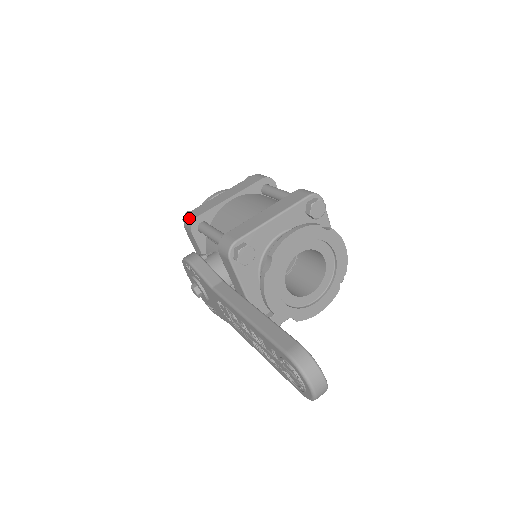
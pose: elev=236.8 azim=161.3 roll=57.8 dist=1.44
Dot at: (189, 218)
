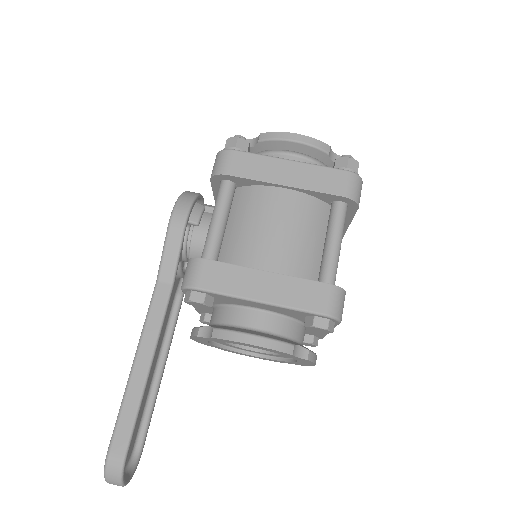
Dot at: (221, 161)
